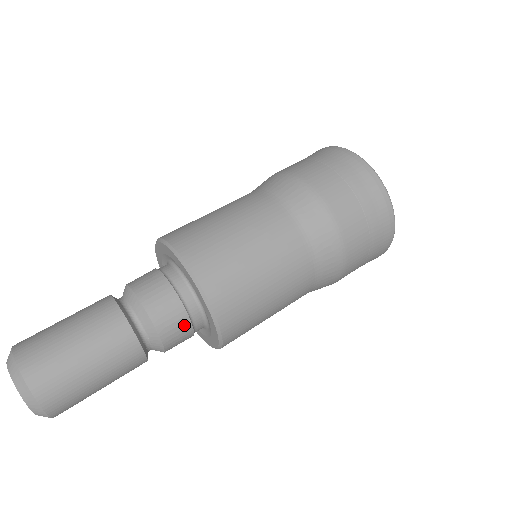
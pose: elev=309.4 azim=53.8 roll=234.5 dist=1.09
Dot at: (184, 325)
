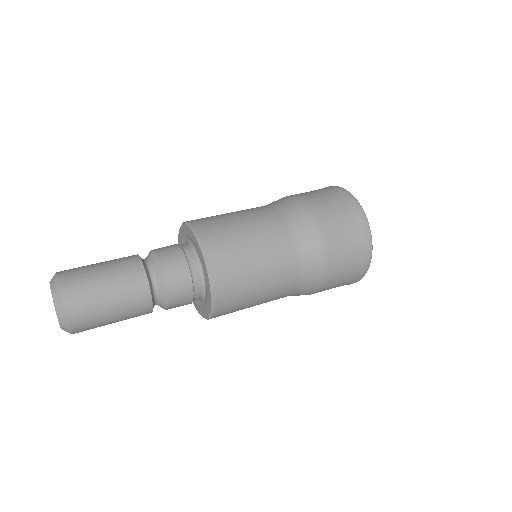
Dot at: (181, 261)
